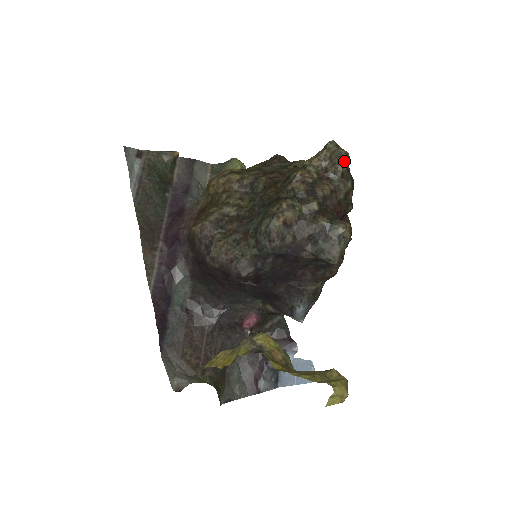
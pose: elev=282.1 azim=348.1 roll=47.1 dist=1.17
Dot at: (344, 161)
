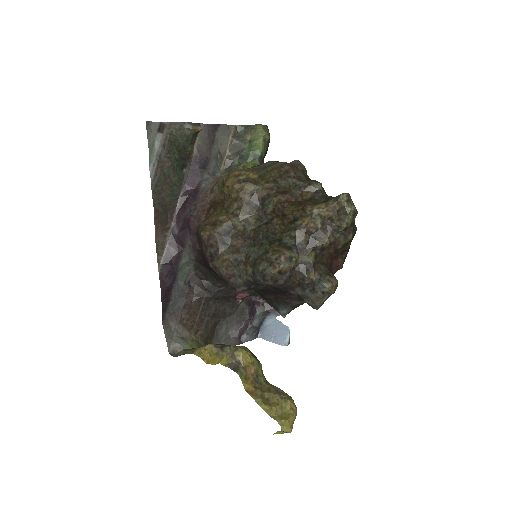
Dot at: (350, 220)
